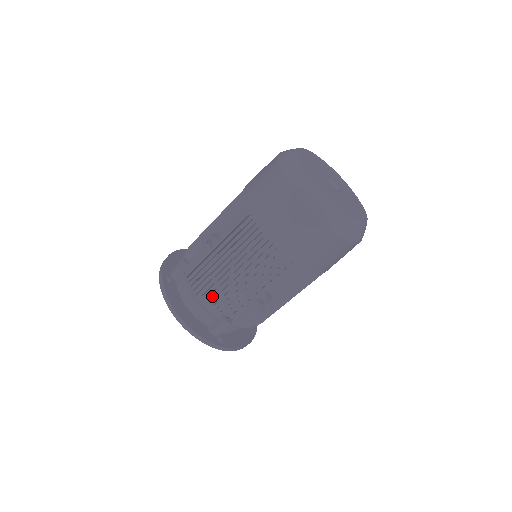
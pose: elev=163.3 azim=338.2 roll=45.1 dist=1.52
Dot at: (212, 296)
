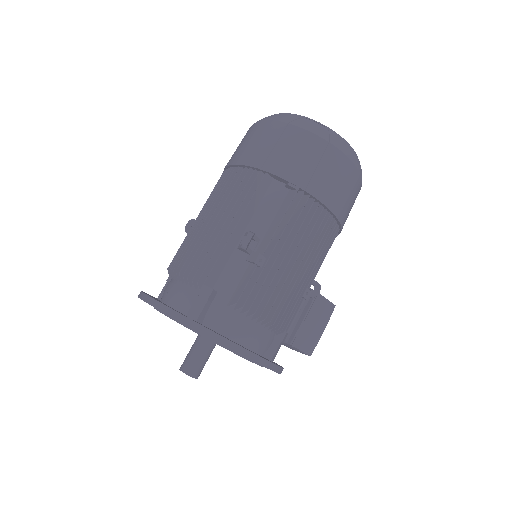
Dot at: occluded
